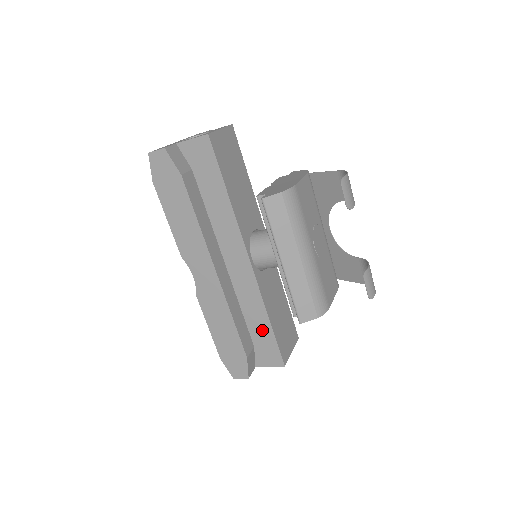
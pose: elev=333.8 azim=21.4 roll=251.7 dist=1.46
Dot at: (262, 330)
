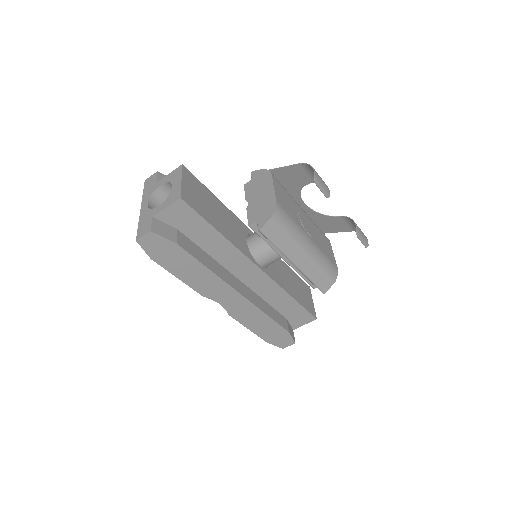
Dot at: (289, 306)
